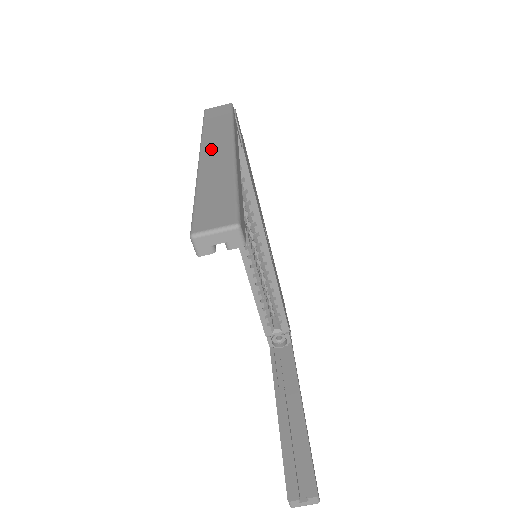
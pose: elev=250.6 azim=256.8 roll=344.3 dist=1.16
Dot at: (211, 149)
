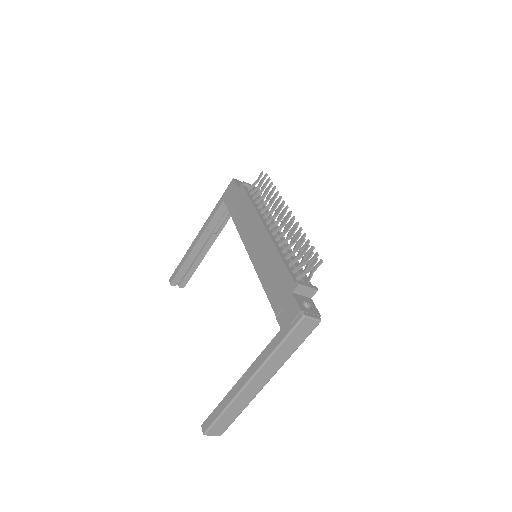
Dot at: (258, 380)
